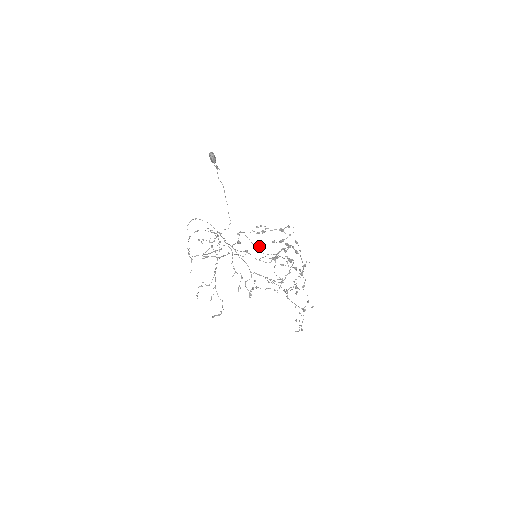
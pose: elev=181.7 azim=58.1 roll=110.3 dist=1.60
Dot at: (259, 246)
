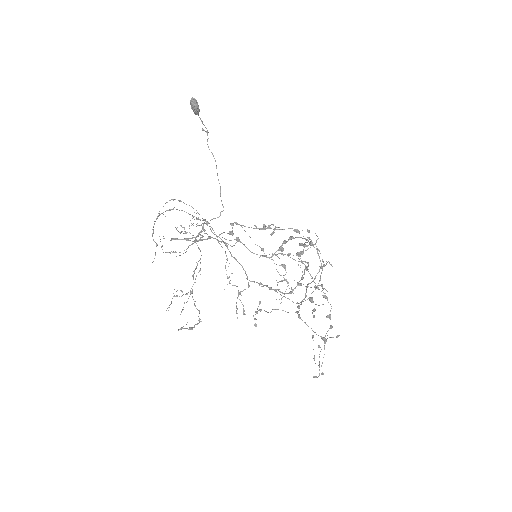
Dot at: (263, 248)
